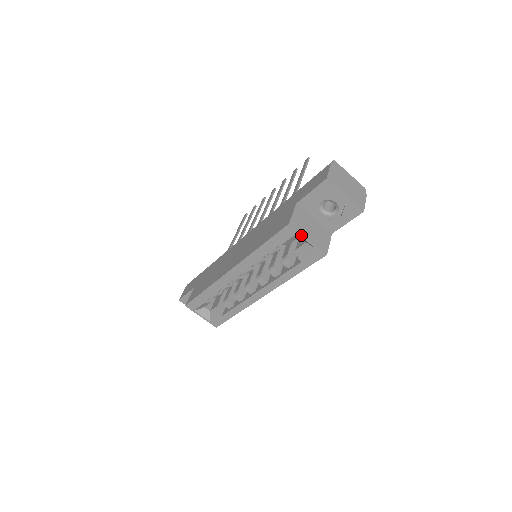
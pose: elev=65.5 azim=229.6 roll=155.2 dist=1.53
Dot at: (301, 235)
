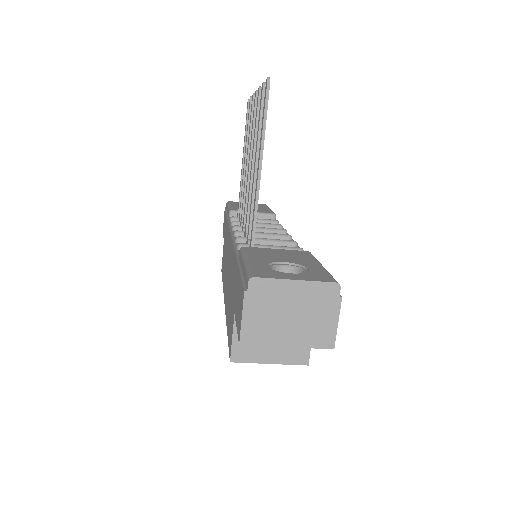
Dot at: (256, 362)
